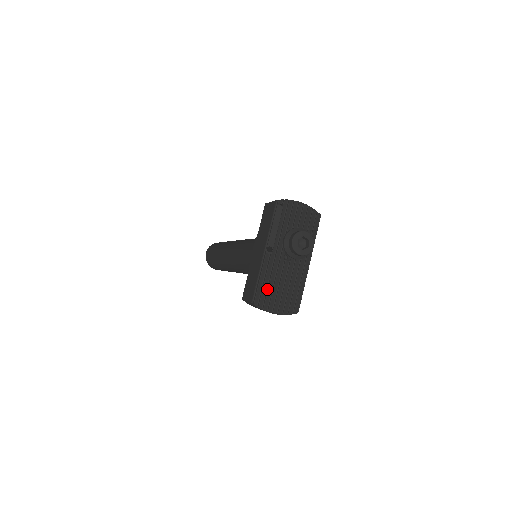
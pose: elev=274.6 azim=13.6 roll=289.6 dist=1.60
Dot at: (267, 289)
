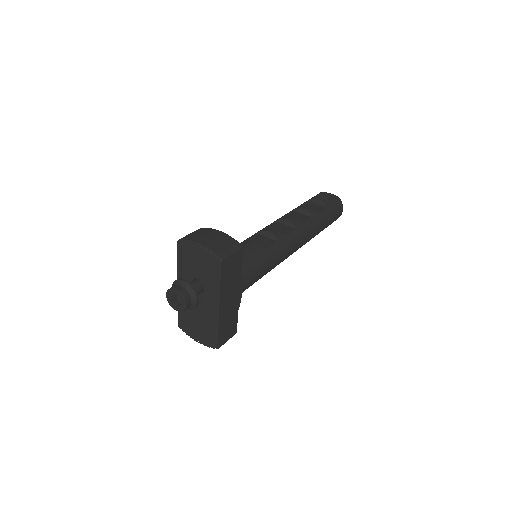
Dot at: (189, 320)
